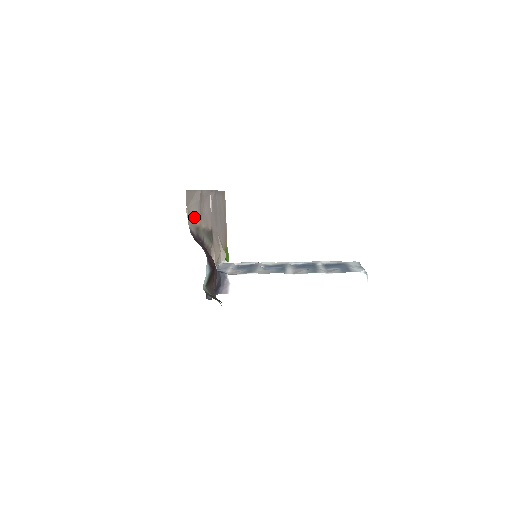
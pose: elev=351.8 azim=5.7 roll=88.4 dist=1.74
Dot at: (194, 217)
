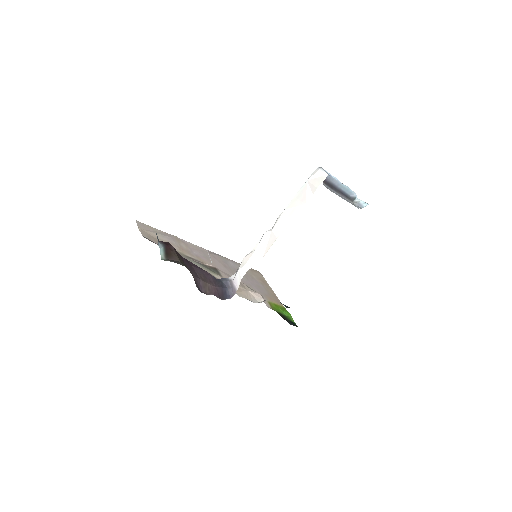
Dot at: (160, 240)
